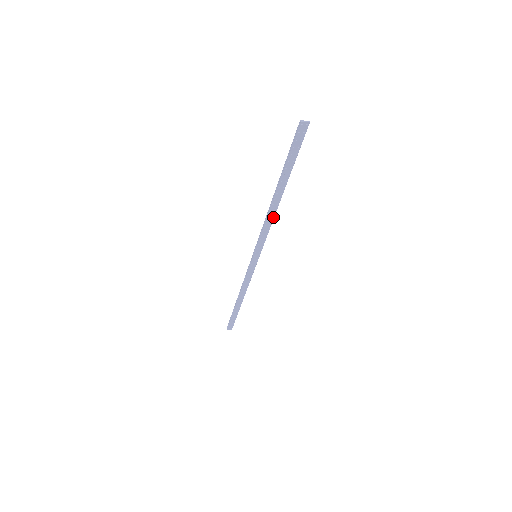
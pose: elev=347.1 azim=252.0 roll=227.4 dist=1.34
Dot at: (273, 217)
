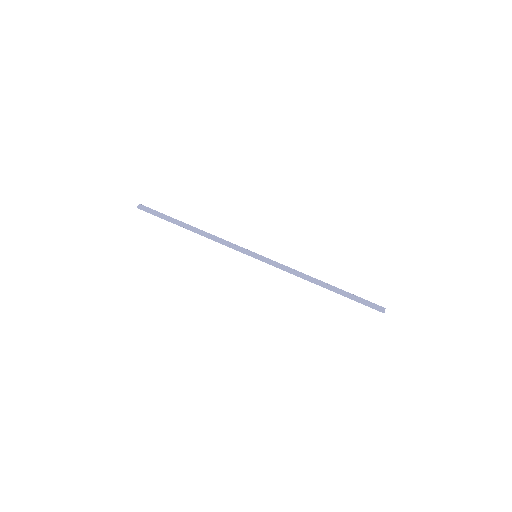
Dot at: (303, 274)
